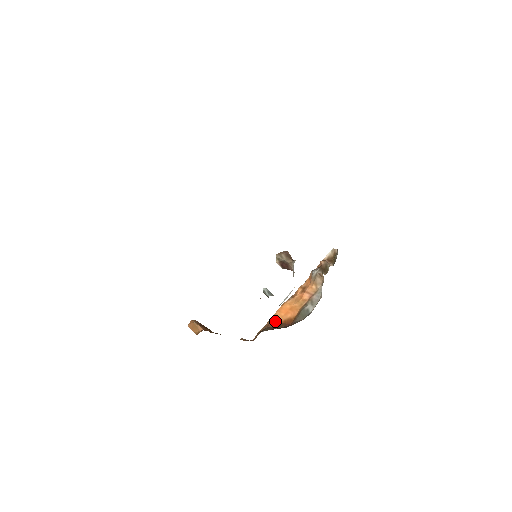
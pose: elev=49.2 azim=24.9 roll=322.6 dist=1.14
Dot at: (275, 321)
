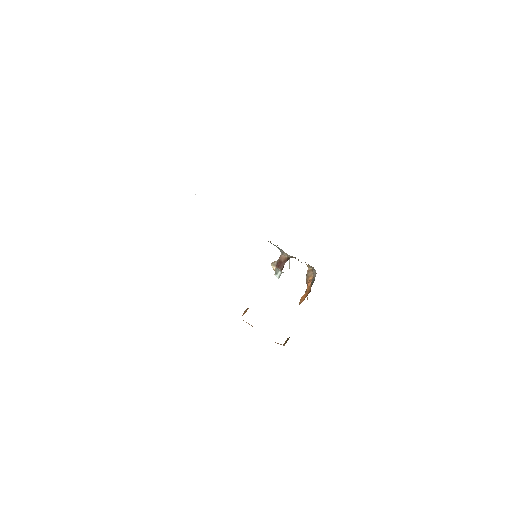
Dot at: occluded
